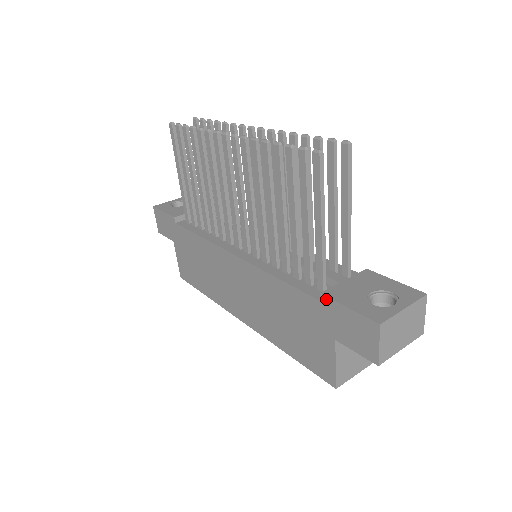
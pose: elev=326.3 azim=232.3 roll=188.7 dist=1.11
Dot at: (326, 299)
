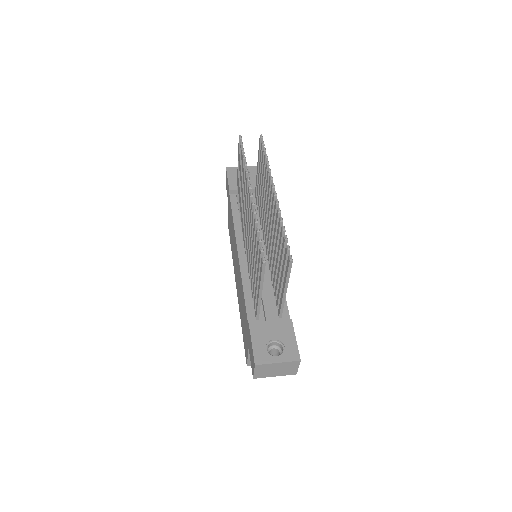
Dot at: (249, 328)
